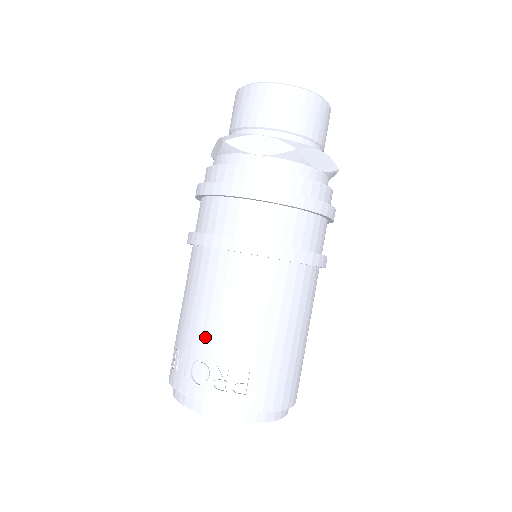
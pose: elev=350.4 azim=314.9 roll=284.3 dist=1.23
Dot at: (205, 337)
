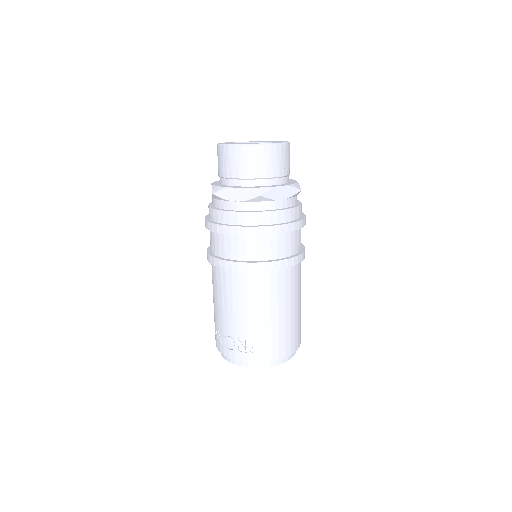
Dot at: (228, 322)
